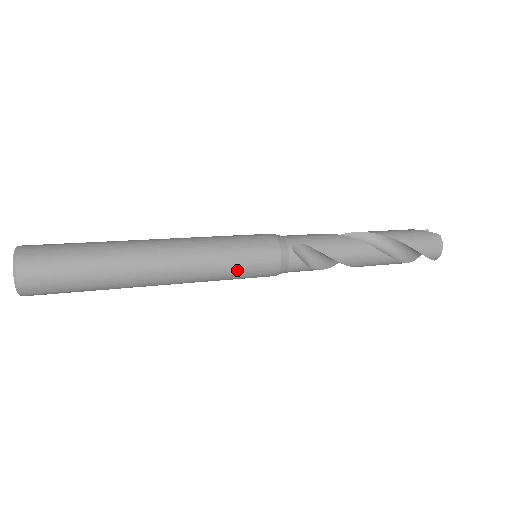
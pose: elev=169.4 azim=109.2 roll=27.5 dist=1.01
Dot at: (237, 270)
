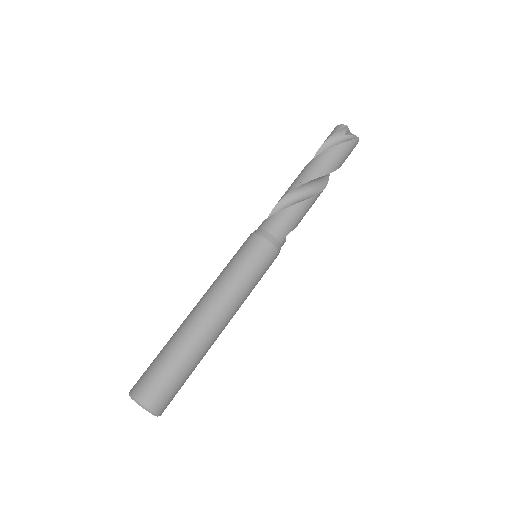
Dot at: occluded
